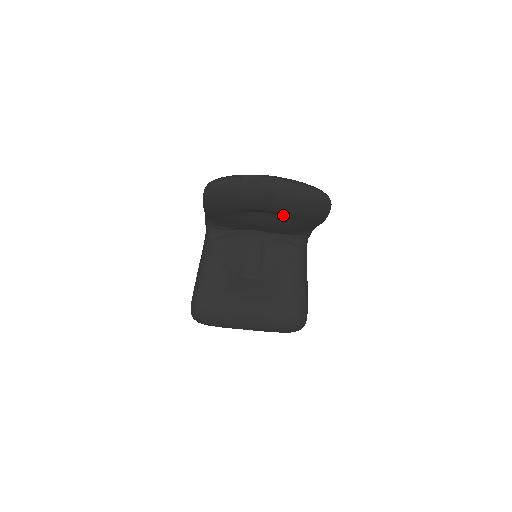
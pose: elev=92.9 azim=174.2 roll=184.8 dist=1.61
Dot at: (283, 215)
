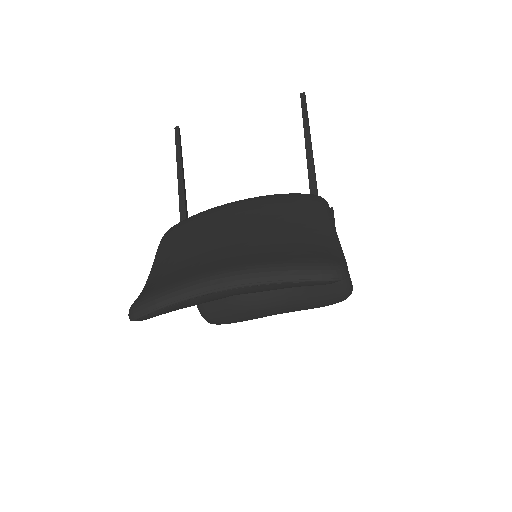
Dot at: occluded
